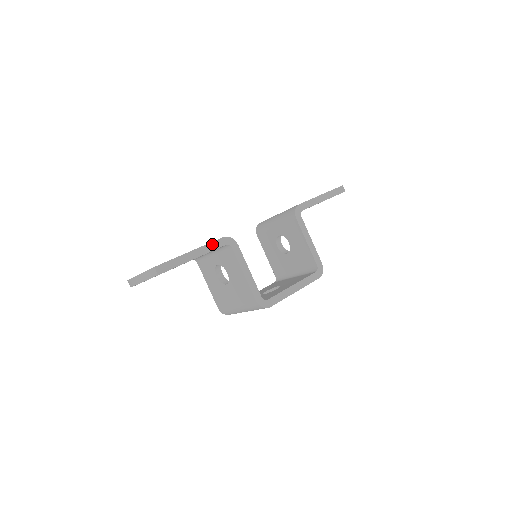
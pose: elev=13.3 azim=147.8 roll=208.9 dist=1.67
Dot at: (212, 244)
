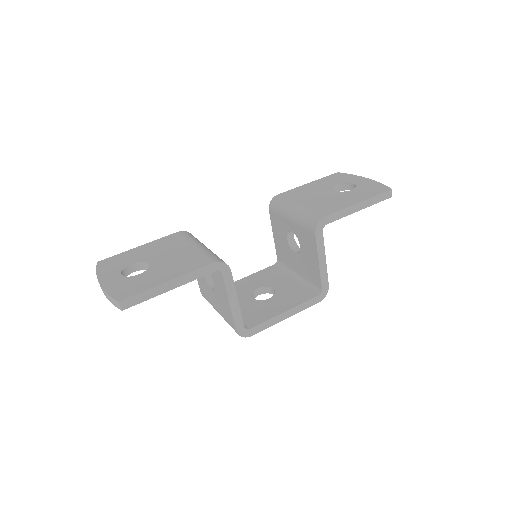
Dot at: (198, 271)
